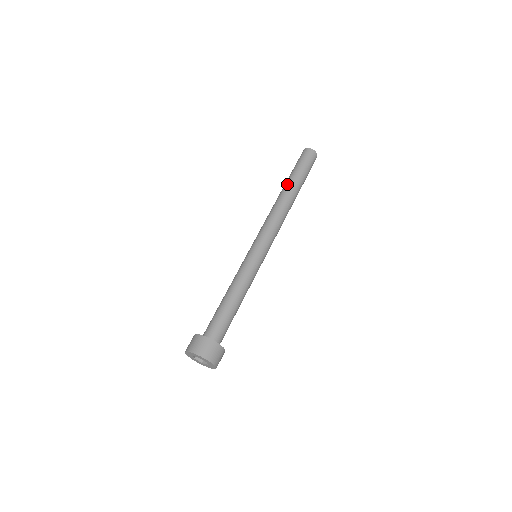
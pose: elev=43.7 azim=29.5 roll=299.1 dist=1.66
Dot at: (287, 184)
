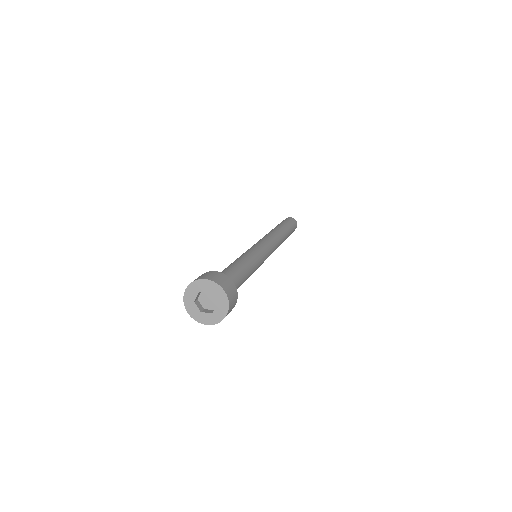
Dot at: occluded
